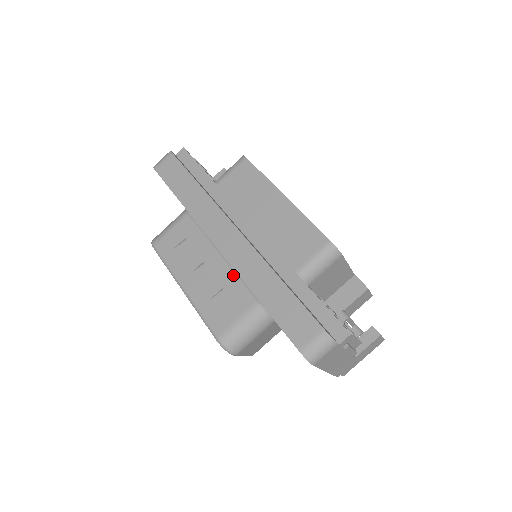
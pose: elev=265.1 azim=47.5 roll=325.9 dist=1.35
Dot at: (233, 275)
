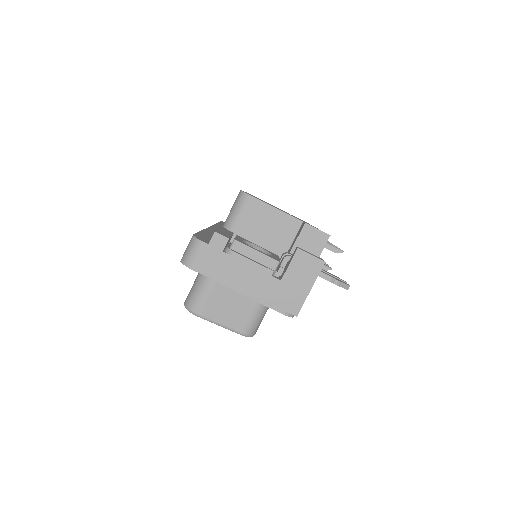
Dot at: occluded
